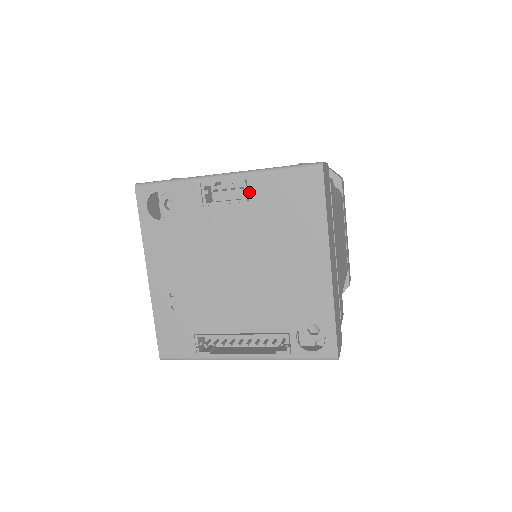
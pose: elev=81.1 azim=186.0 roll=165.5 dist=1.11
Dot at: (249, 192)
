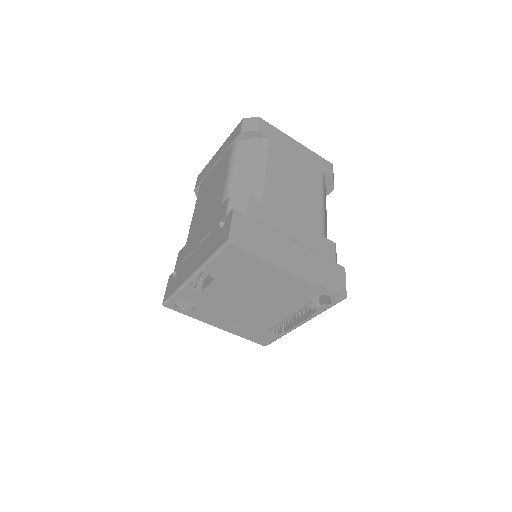
Dot at: (213, 275)
